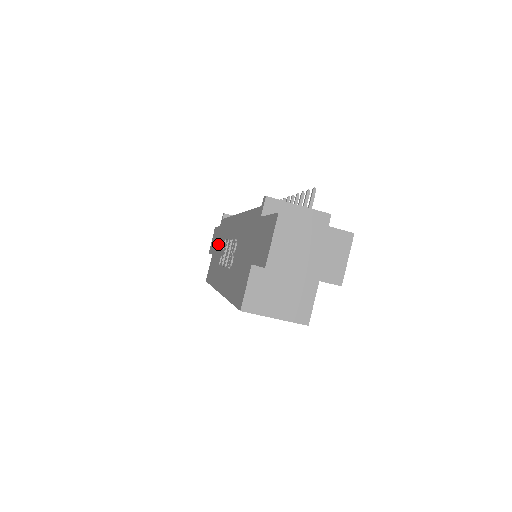
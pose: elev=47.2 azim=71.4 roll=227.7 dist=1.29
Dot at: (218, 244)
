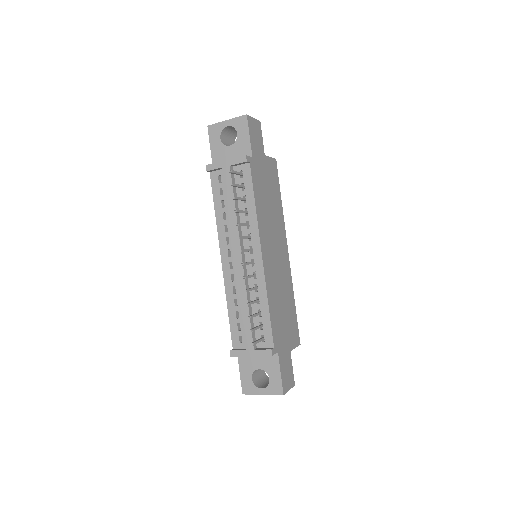
Dot at: occluded
